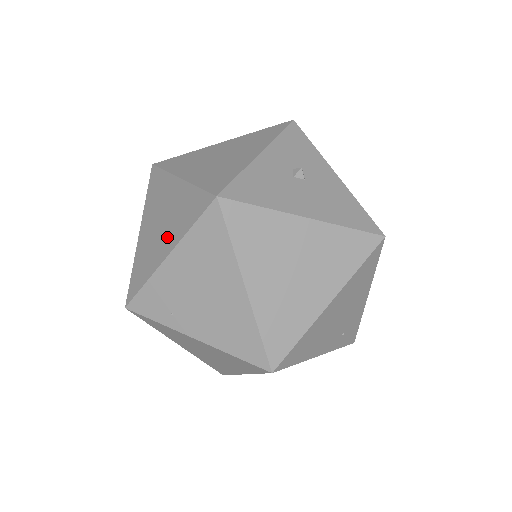
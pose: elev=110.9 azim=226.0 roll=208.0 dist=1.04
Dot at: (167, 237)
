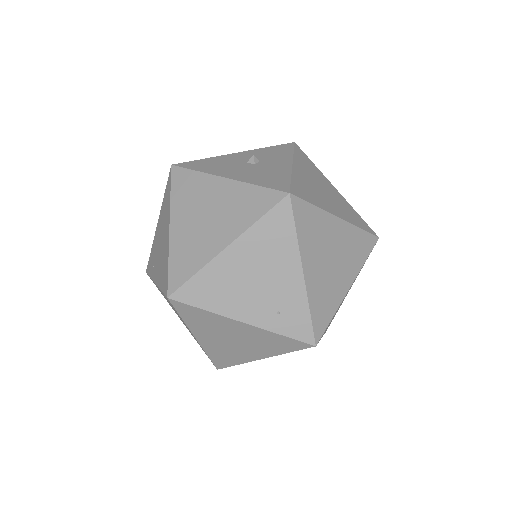
Dot at: occluded
